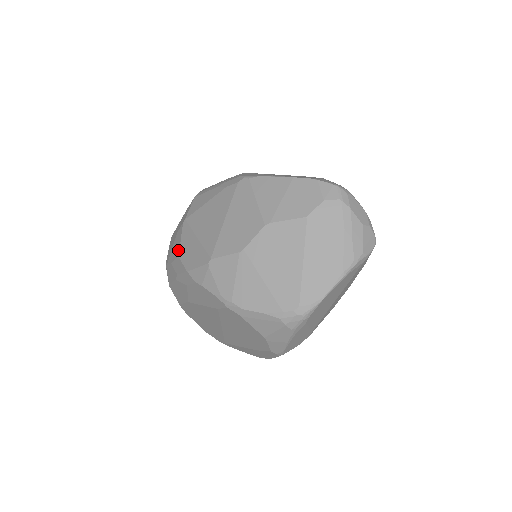
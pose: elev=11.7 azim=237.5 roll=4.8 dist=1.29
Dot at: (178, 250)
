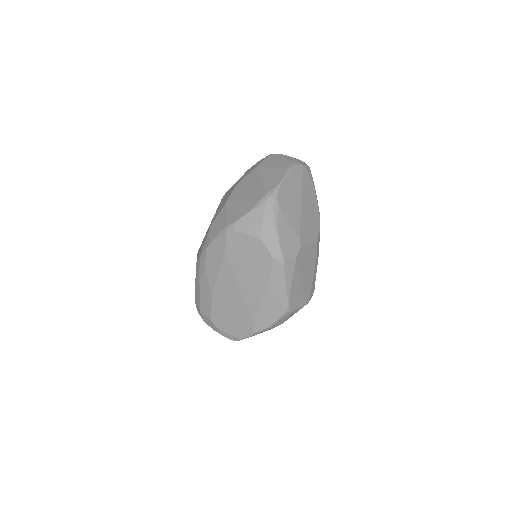
Dot at: occluded
